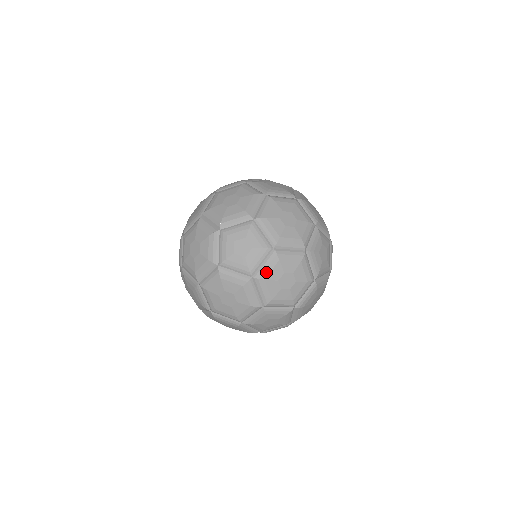
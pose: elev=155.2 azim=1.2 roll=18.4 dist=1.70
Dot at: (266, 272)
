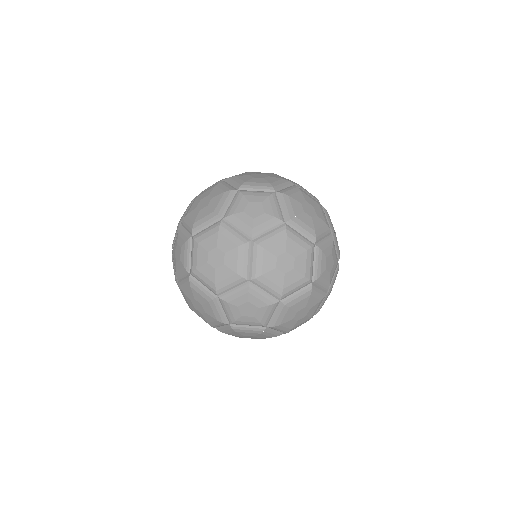
Dot at: (183, 286)
